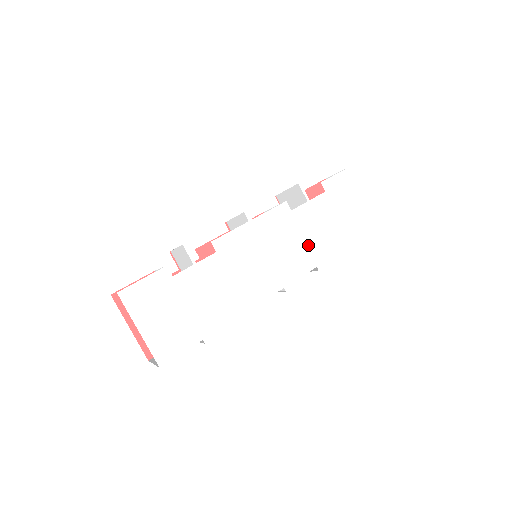
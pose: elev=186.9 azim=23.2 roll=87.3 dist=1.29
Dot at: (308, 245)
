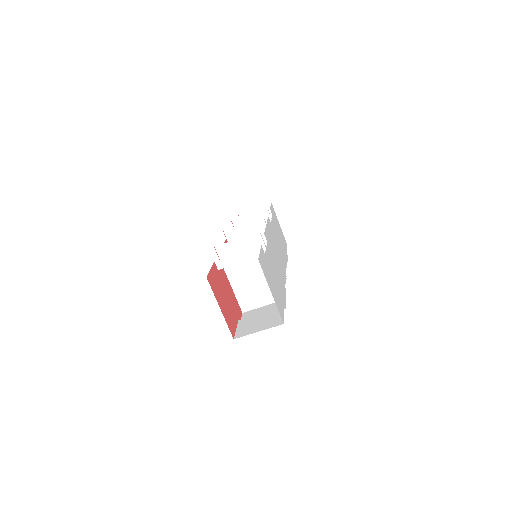
Dot at: (280, 249)
